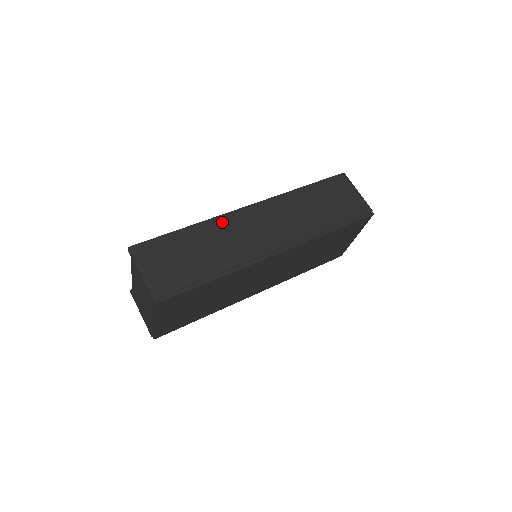
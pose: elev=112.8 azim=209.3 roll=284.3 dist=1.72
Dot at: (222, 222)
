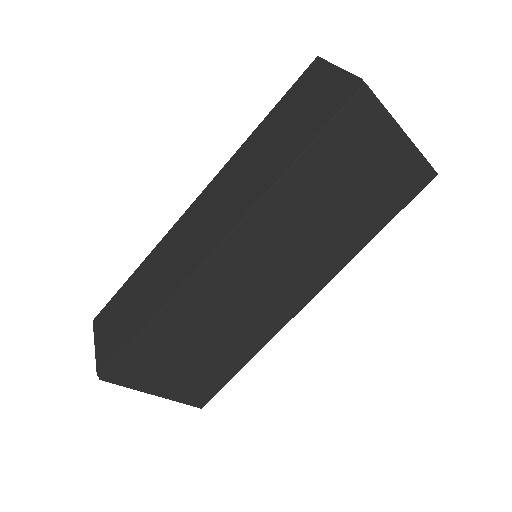
Dot at: (166, 242)
